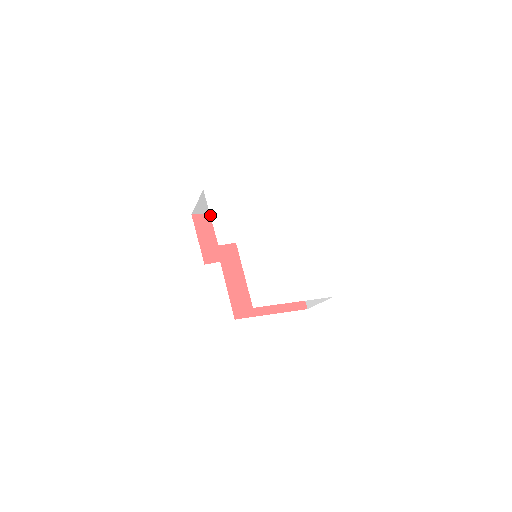
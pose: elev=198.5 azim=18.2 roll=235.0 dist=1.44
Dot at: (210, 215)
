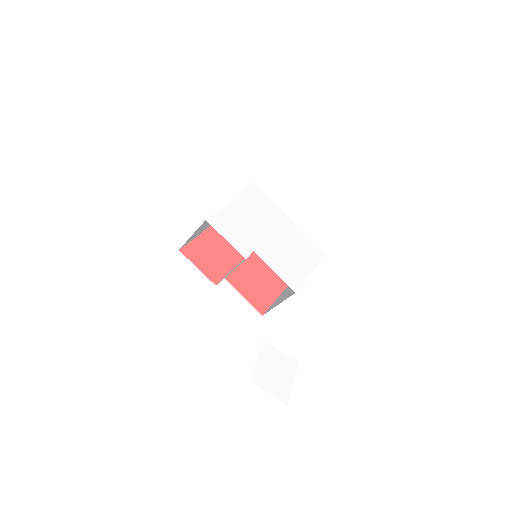
Dot at: occluded
